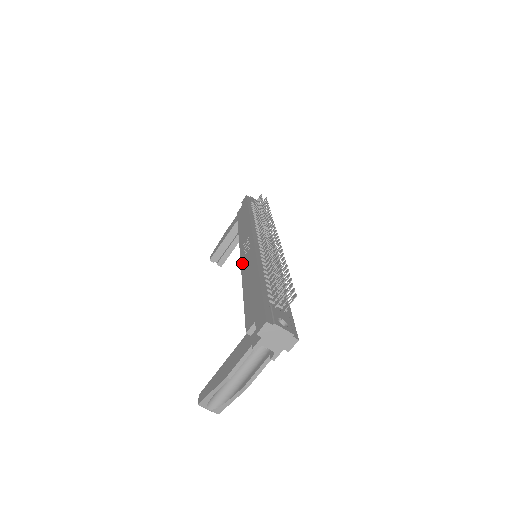
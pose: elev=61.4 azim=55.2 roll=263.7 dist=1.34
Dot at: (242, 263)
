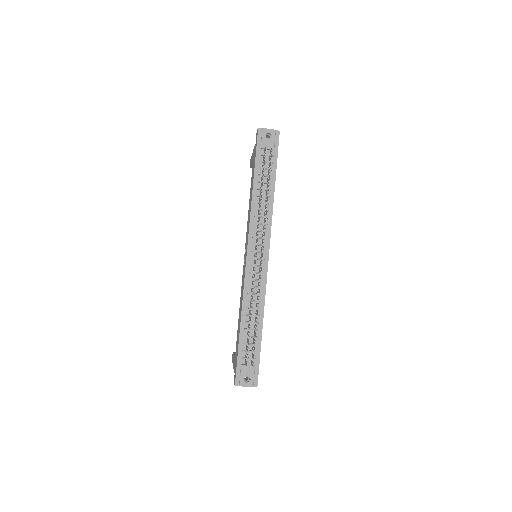
Dot at: occluded
